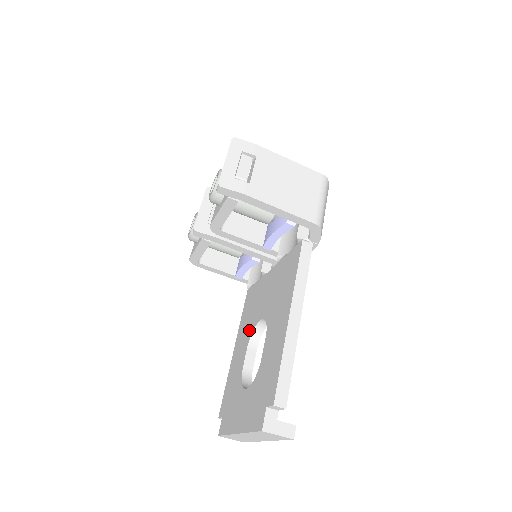
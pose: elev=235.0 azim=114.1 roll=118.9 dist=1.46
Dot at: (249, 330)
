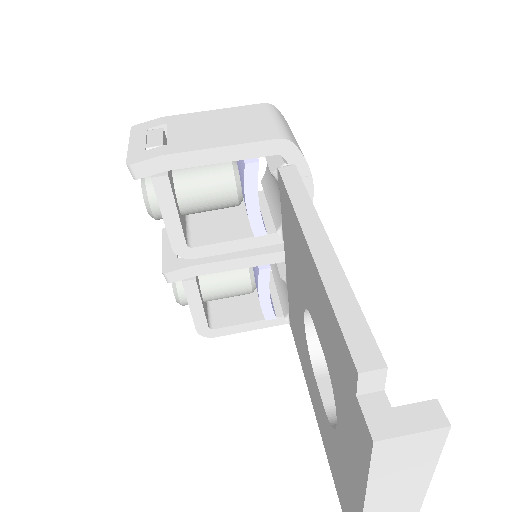
Dot at: (306, 354)
